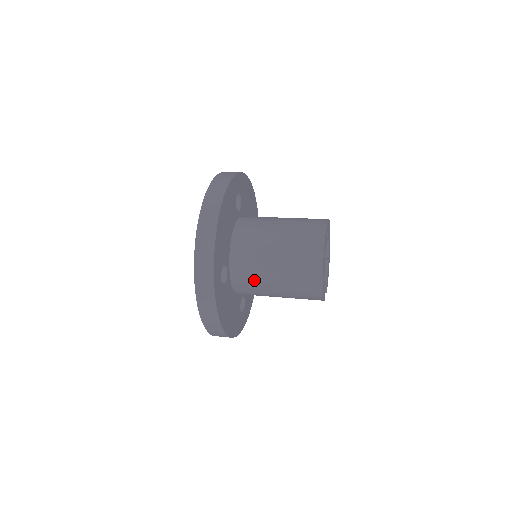
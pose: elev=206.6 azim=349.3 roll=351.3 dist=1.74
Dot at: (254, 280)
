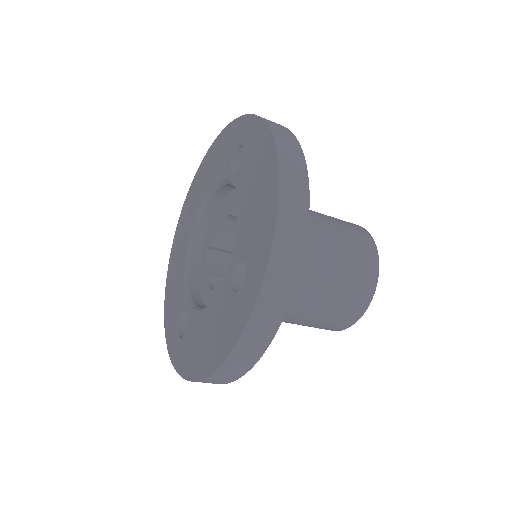
Dot at: occluded
